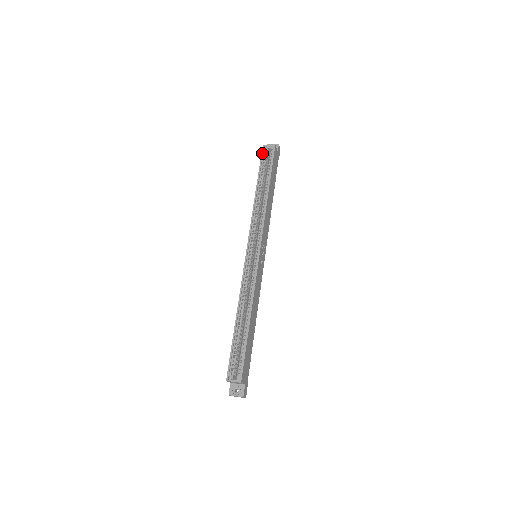
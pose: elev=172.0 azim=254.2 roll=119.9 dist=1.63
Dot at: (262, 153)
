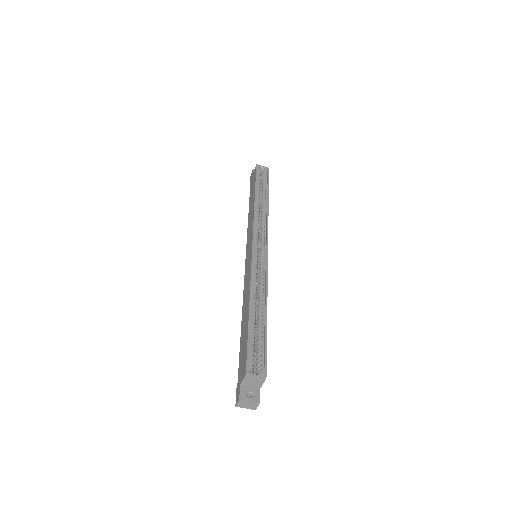
Dot at: (257, 170)
